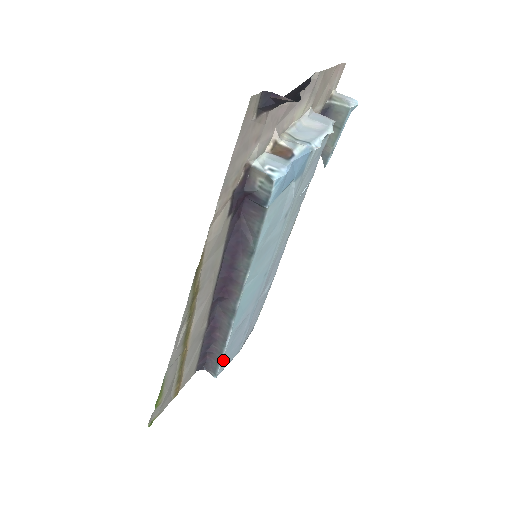
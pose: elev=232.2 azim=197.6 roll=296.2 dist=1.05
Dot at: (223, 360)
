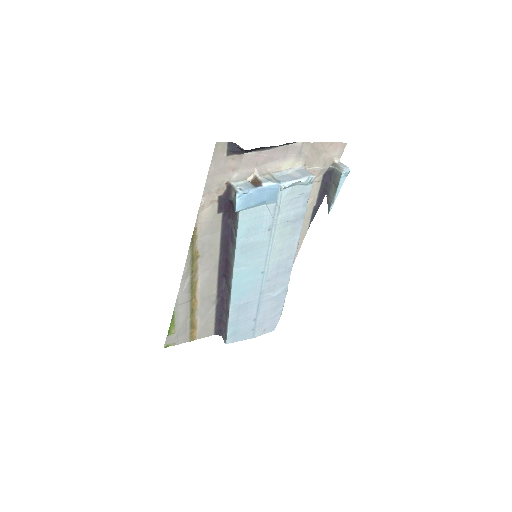
Dot at: (230, 330)
